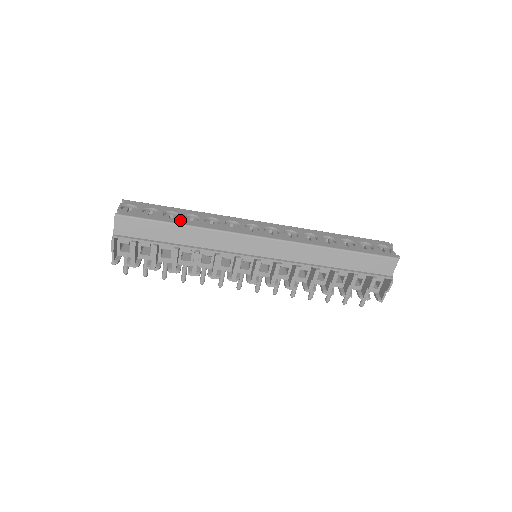
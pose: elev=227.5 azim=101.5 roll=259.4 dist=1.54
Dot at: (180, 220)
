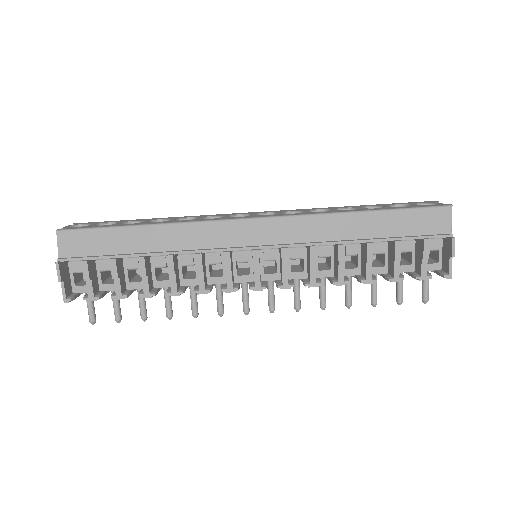
Dot at: (142, 223)
